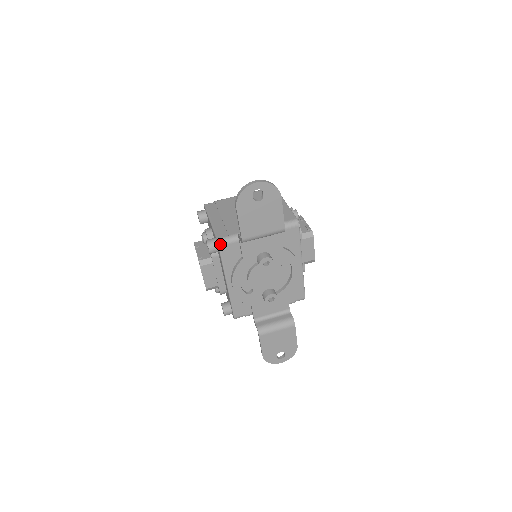
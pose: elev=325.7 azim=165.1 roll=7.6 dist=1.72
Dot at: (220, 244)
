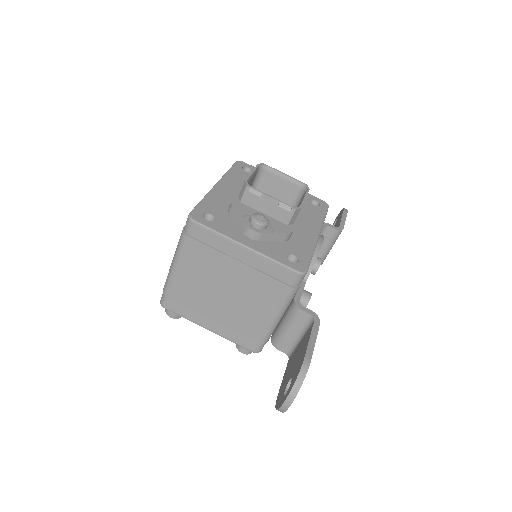
Dot at: occluded
